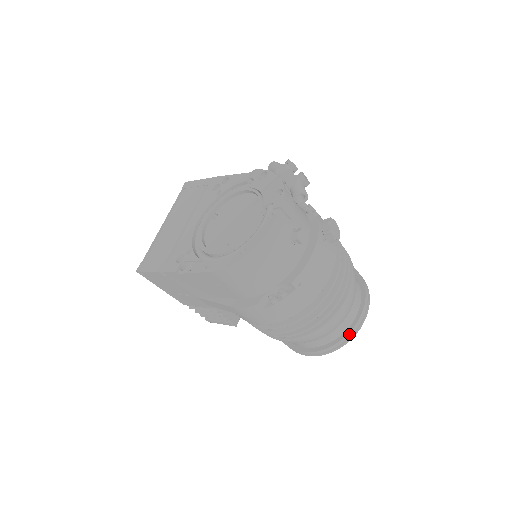
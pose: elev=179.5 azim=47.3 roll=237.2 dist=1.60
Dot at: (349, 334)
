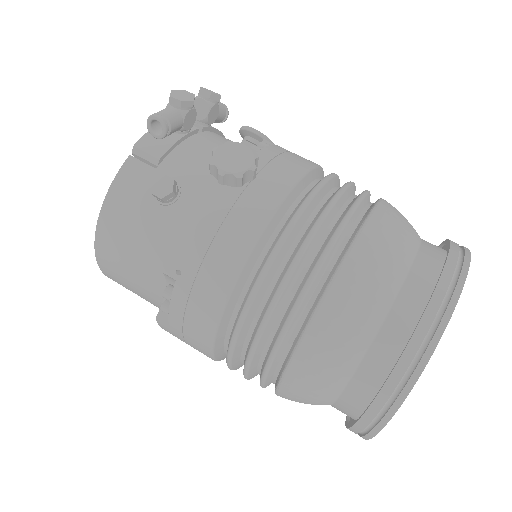
Dot at: (388, 386)
